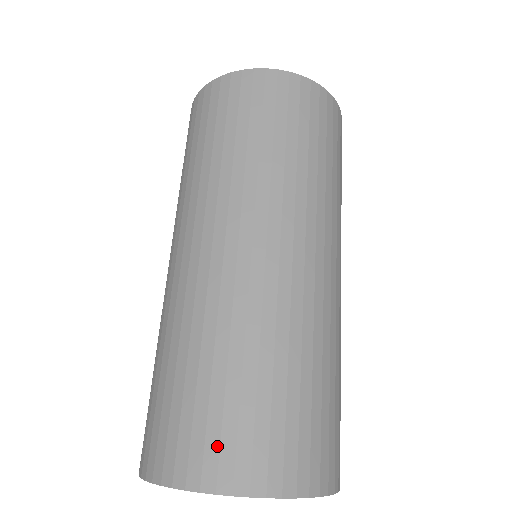
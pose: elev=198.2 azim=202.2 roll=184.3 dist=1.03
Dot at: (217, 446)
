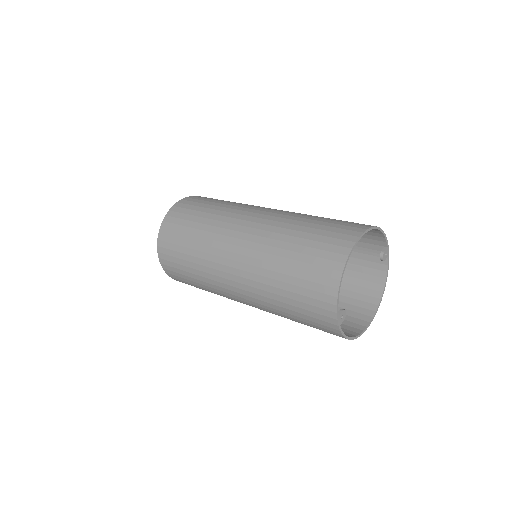
Dot at: (325, 260)
